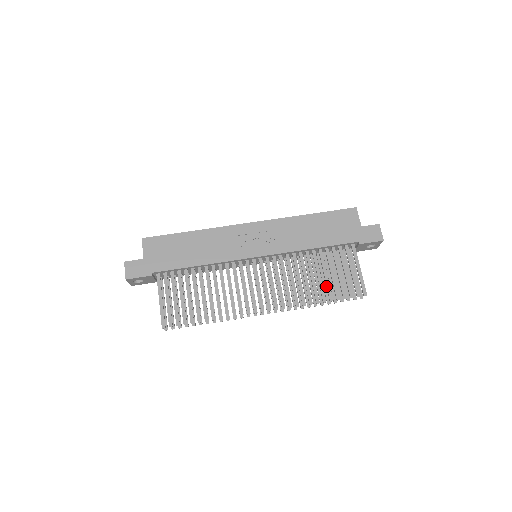
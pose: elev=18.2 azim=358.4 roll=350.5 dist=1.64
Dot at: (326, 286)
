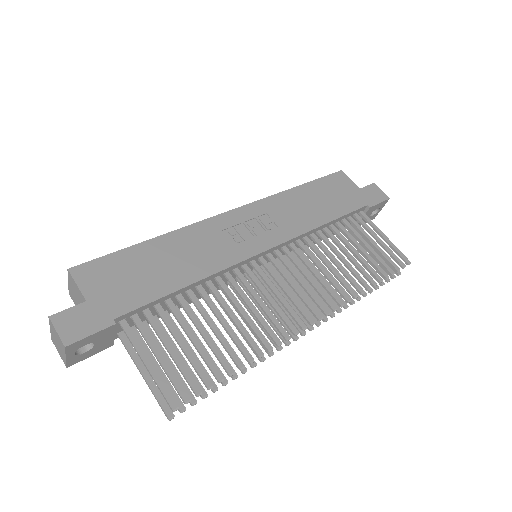
Dot at: (364, 266)
